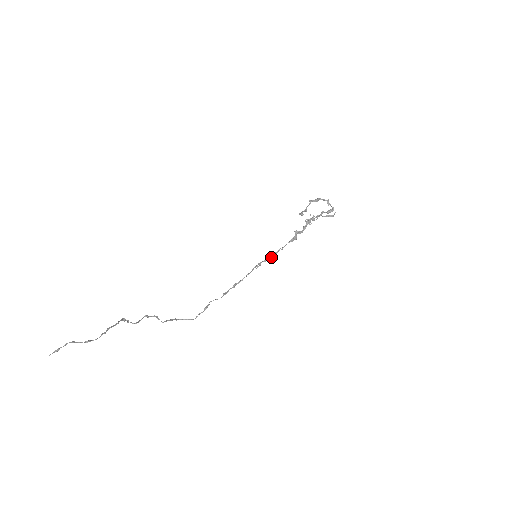
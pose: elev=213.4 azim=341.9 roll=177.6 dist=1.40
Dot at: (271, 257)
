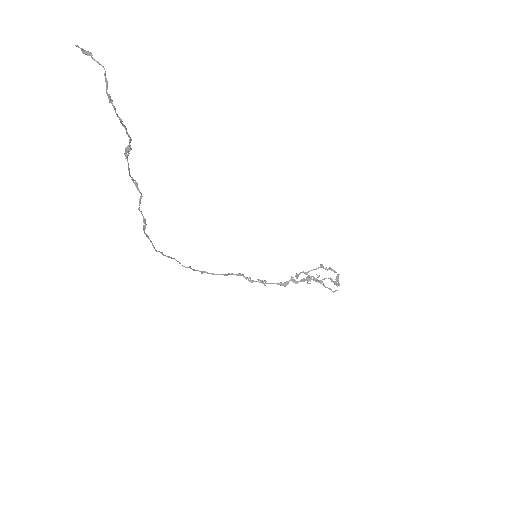
Dot at: occluded
